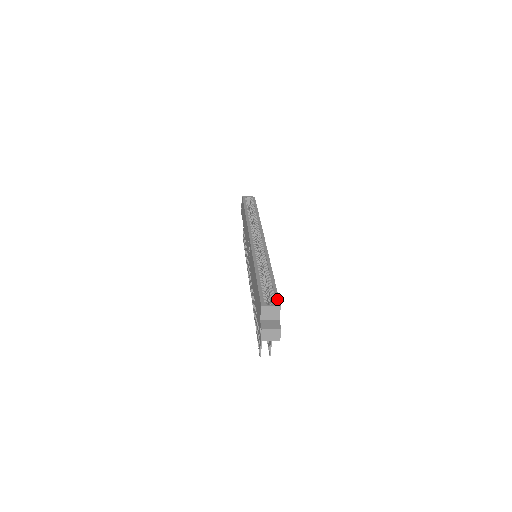
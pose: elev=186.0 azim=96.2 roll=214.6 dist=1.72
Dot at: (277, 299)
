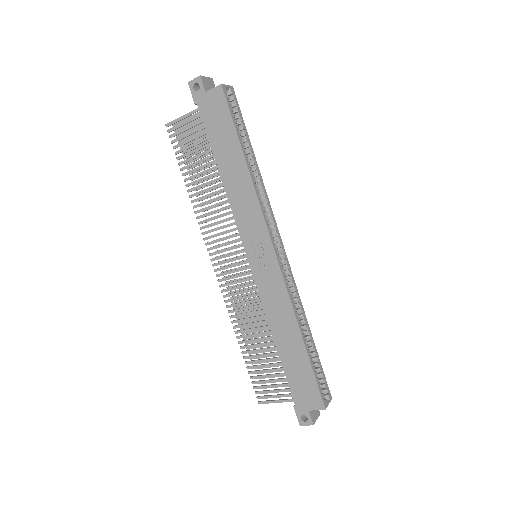
Dot at: (328, 388)
